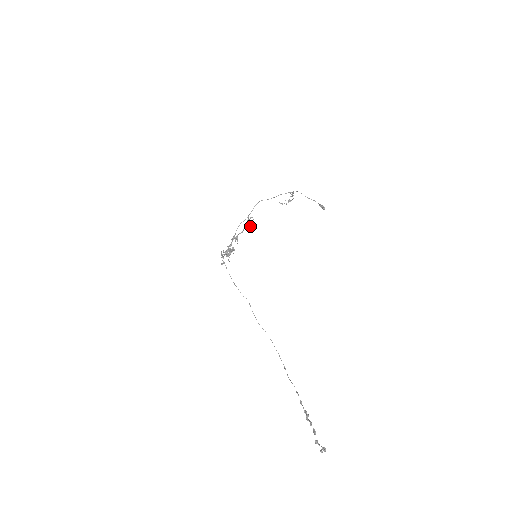
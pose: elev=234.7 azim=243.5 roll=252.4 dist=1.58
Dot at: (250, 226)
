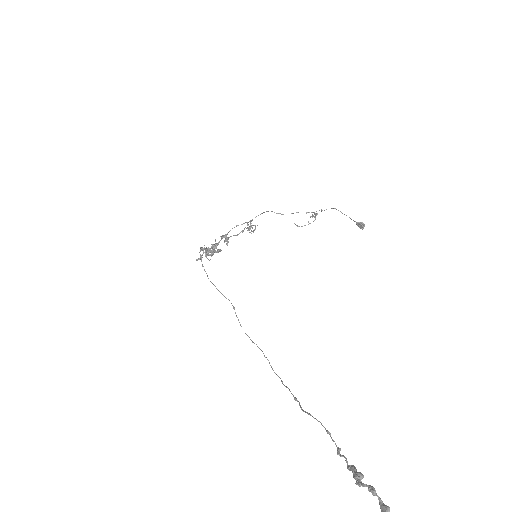
Dot at: (251, 231)
